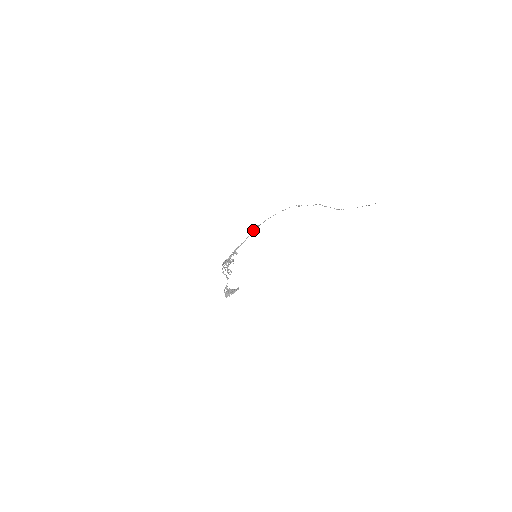
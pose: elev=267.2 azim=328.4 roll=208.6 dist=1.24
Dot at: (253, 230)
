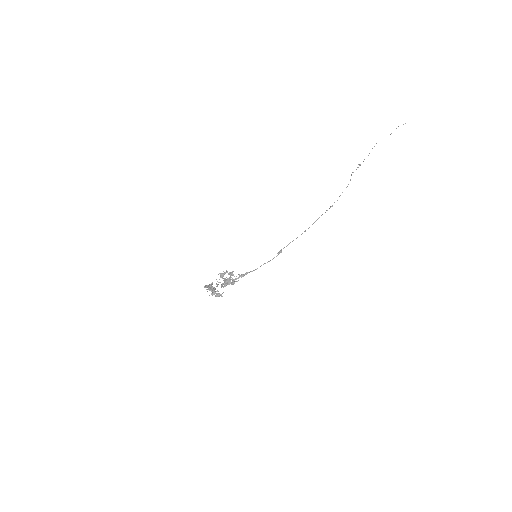
Dot at: occluded
